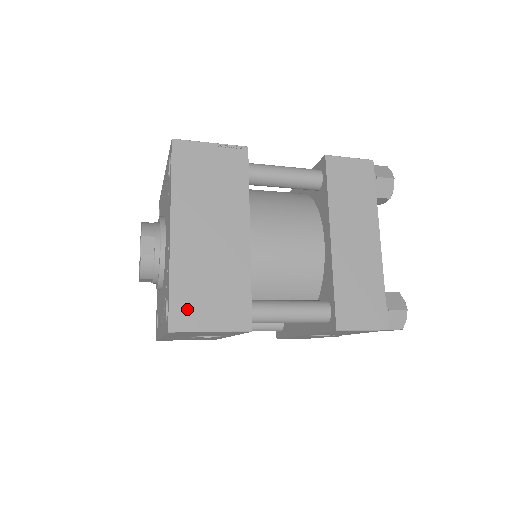
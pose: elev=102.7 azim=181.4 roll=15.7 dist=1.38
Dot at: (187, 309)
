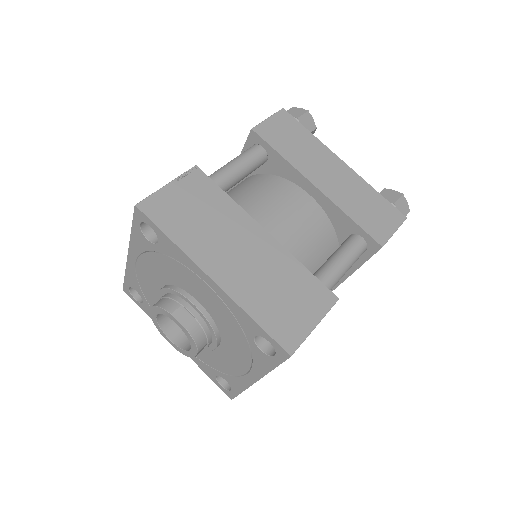
Dot at: (284, 326)
